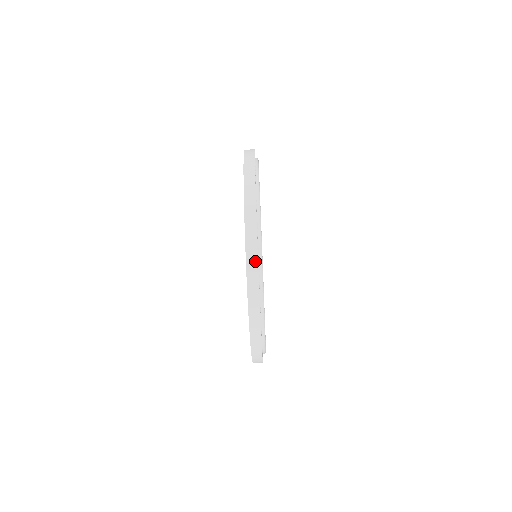
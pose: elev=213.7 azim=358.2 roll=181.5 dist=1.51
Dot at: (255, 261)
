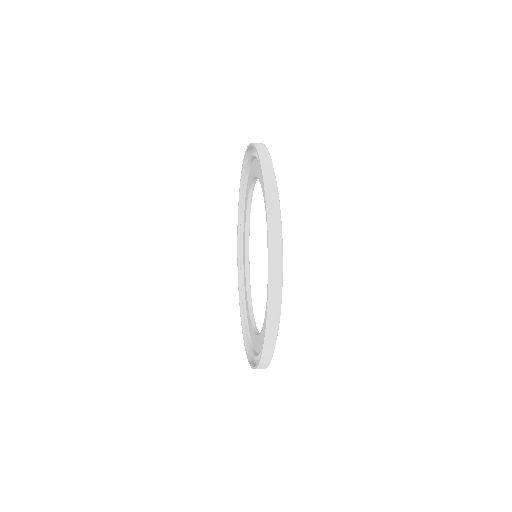
Dot at: (276, 314)
